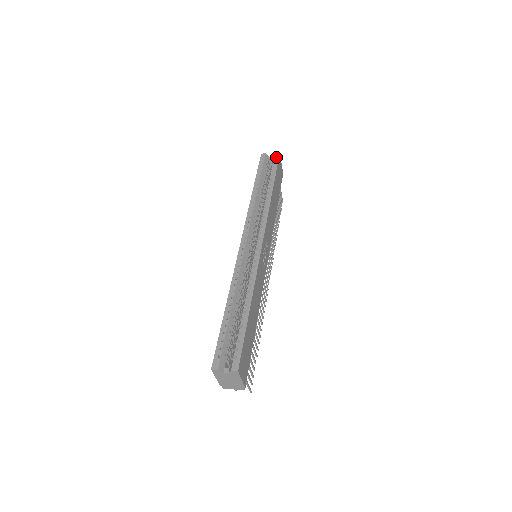
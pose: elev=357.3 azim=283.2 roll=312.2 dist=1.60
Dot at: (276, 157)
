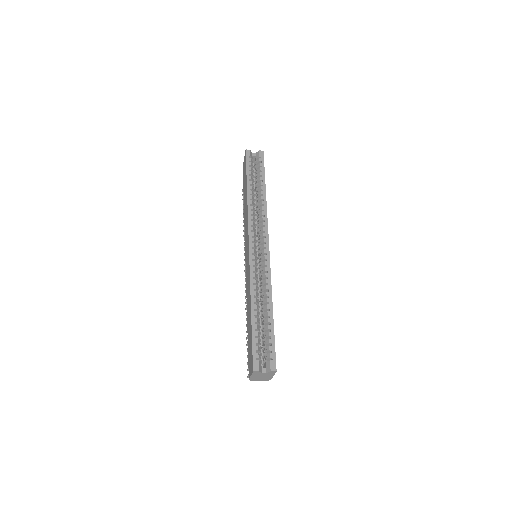
Dot at: (261, 155)
